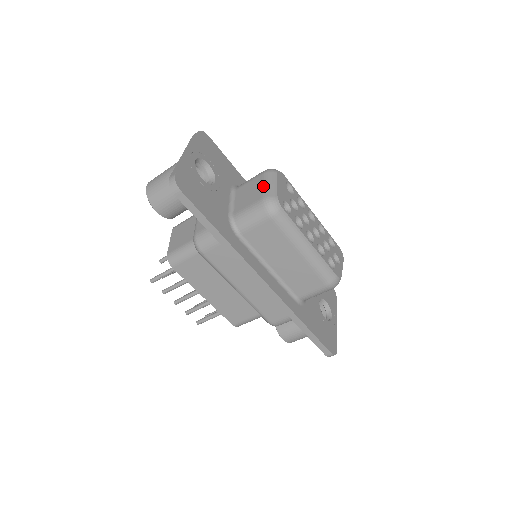
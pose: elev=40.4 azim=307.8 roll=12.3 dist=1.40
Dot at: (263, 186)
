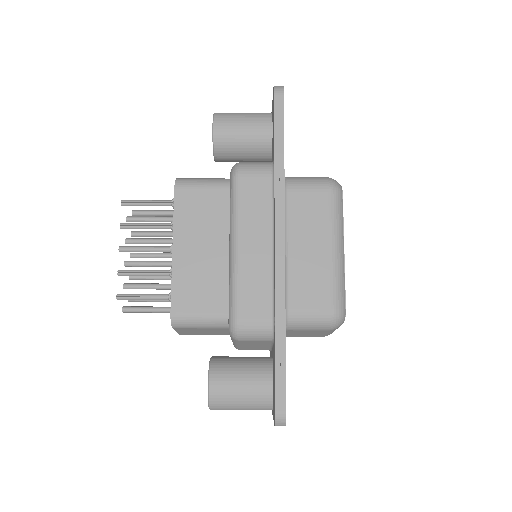
Dot at: occluded
